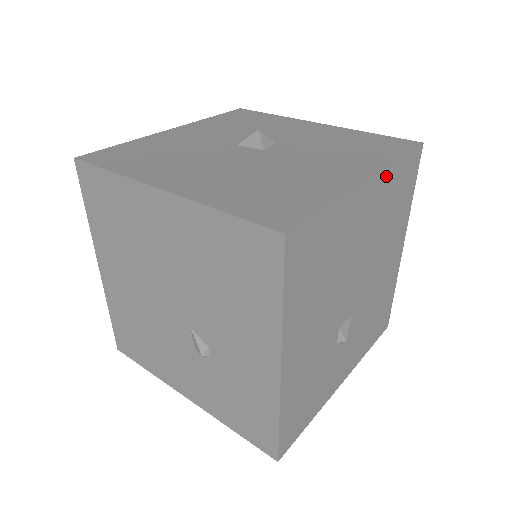
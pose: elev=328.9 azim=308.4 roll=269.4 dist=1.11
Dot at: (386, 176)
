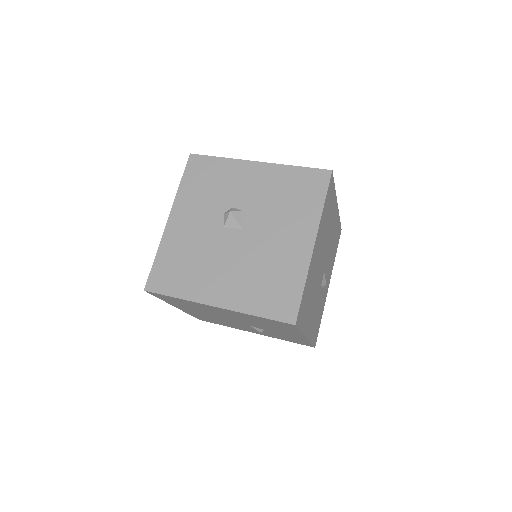
Dot at: (321, 224)
